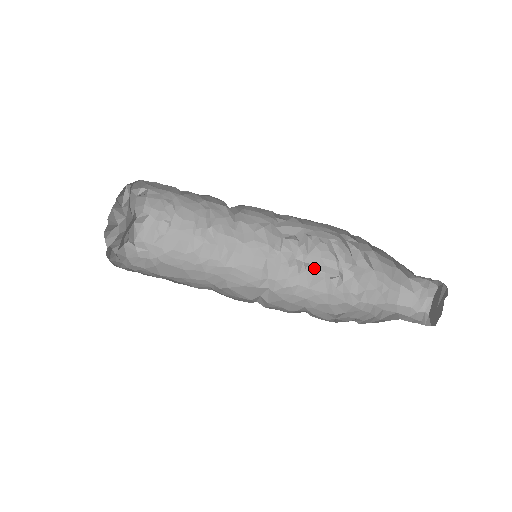
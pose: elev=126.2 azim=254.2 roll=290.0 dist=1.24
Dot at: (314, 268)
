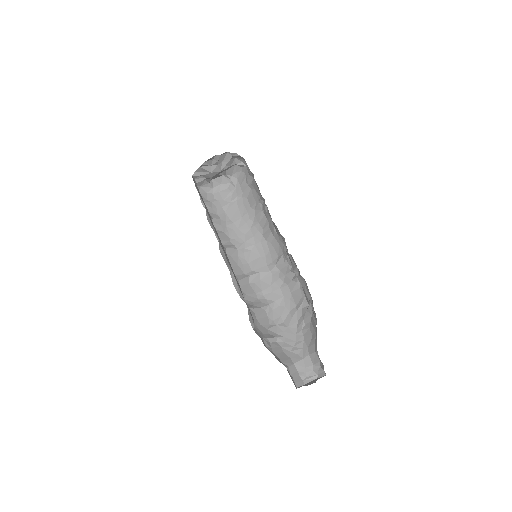
Dot at: (302, 285)
